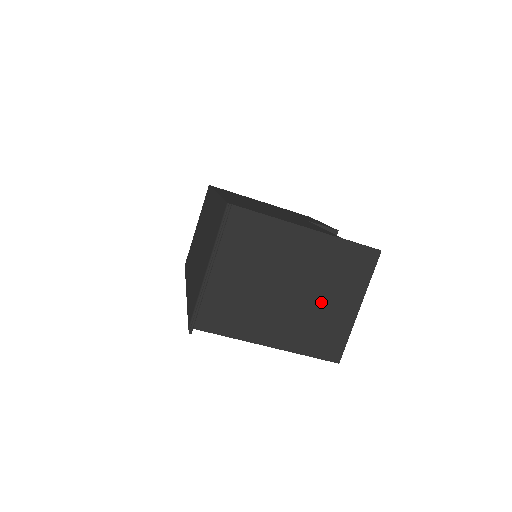
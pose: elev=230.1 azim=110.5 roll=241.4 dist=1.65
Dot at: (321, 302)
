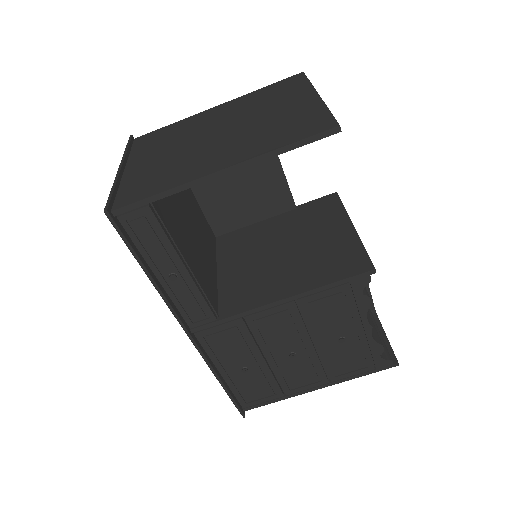
Dot at: (265, 118)
